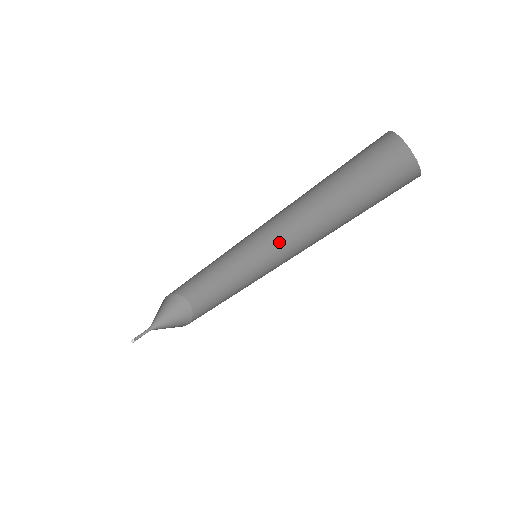
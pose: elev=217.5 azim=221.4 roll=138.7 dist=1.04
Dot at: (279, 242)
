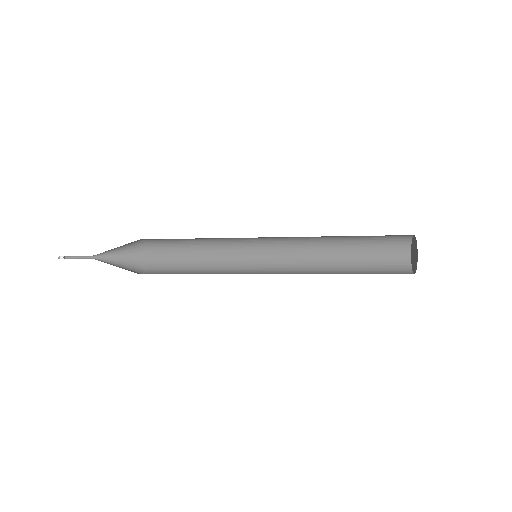
Dot at: (274, 261)
